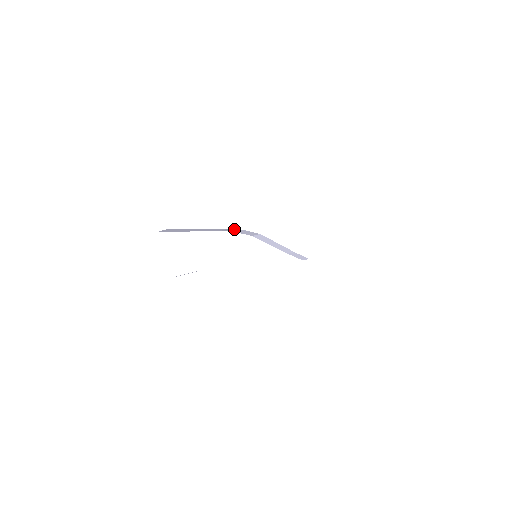
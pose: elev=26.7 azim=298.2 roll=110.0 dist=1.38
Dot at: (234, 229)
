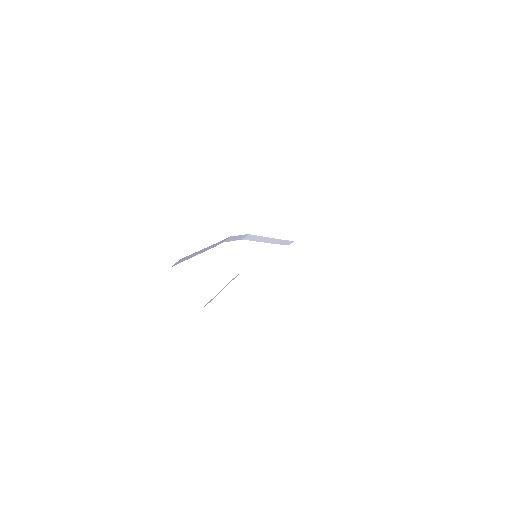
Dot at: (227, 239)
